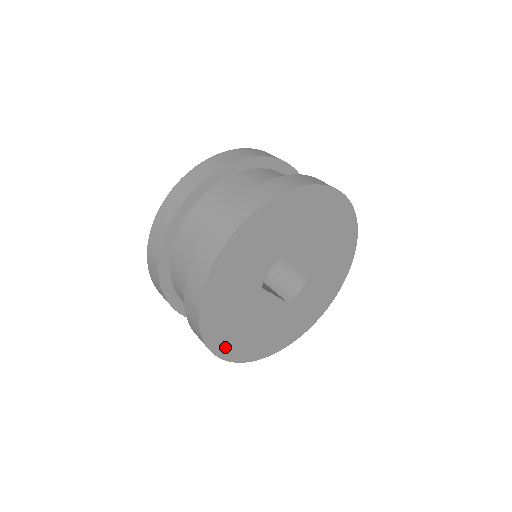
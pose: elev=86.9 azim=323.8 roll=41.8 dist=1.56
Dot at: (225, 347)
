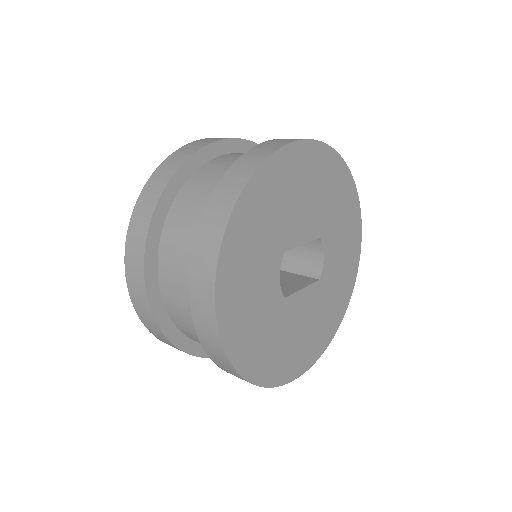
Dot at: (292, 369)
